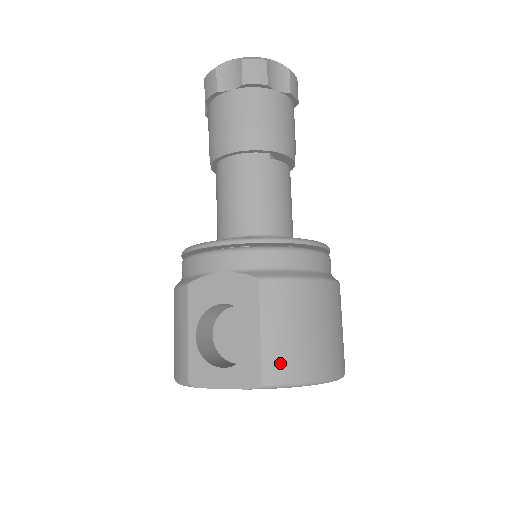
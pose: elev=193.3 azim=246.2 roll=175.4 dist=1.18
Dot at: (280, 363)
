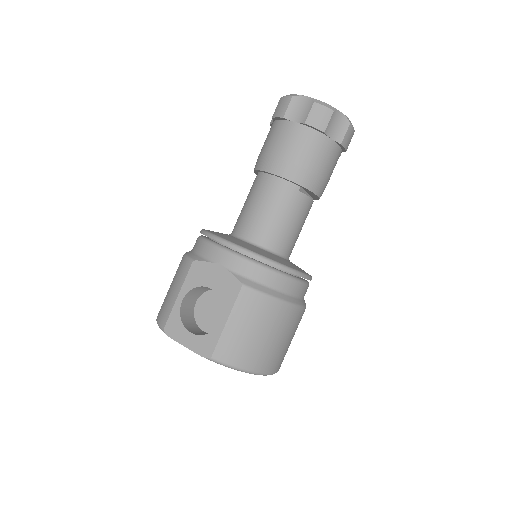
Dot at: (230, 349)
